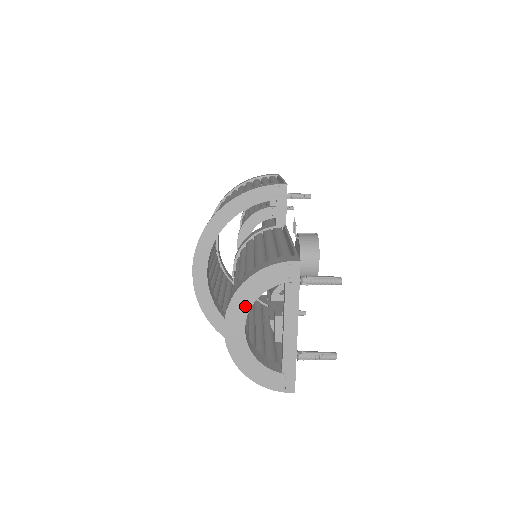
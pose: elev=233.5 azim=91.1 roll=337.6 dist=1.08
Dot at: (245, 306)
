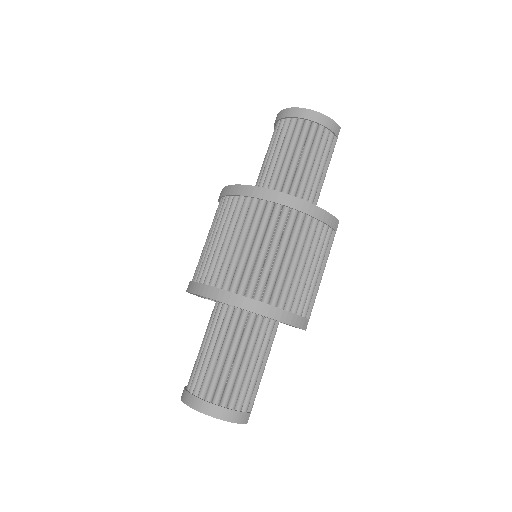
Dot at: occluded
